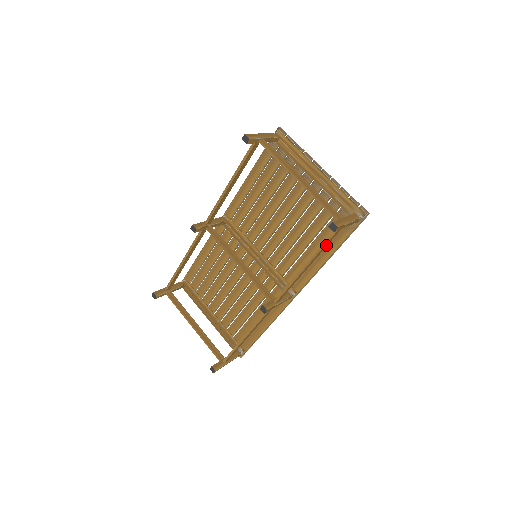
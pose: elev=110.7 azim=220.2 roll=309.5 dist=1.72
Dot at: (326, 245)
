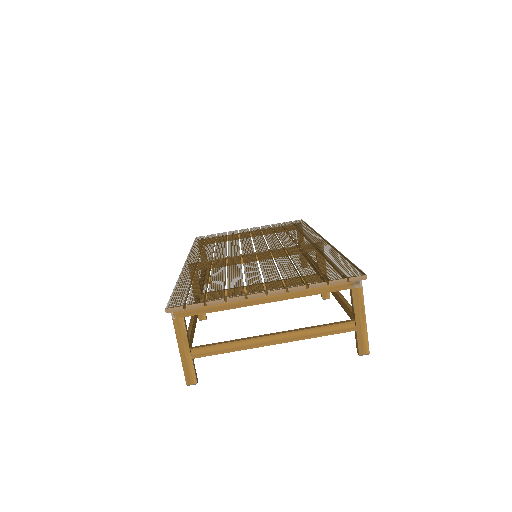
Dot at: occluded
